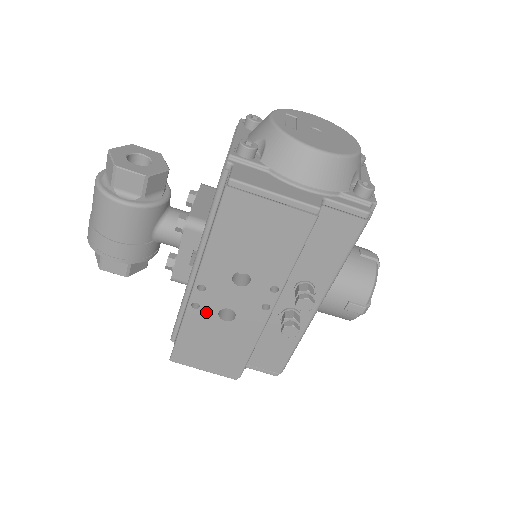
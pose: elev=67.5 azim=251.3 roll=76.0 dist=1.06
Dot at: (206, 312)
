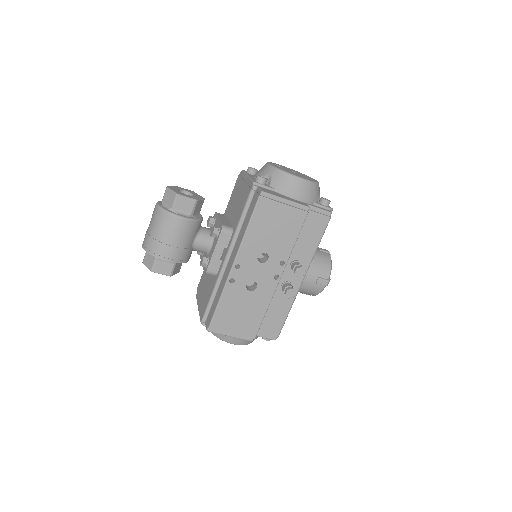
Dot at: (238, 285)
